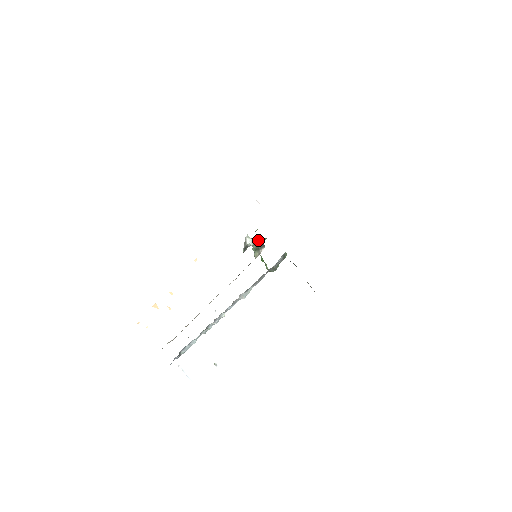
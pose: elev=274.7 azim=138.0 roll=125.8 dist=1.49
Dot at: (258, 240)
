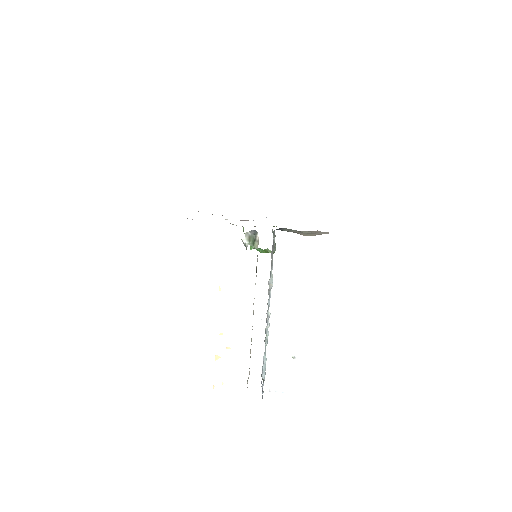
Dot at: (250, 233)
